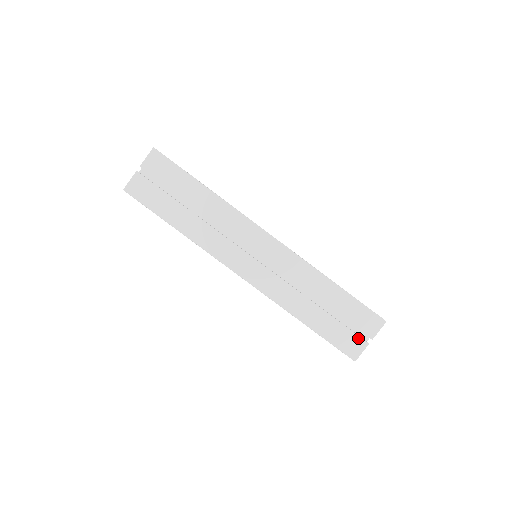
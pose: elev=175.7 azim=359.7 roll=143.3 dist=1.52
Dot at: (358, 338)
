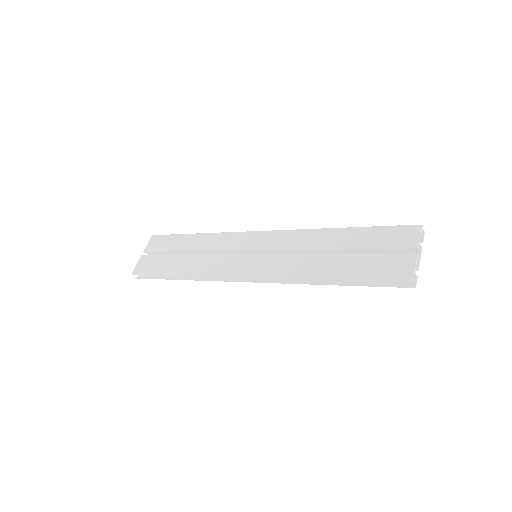
Dot at: (399, 256)
